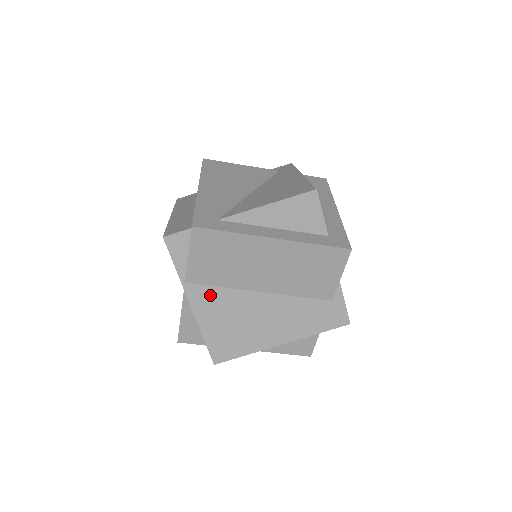
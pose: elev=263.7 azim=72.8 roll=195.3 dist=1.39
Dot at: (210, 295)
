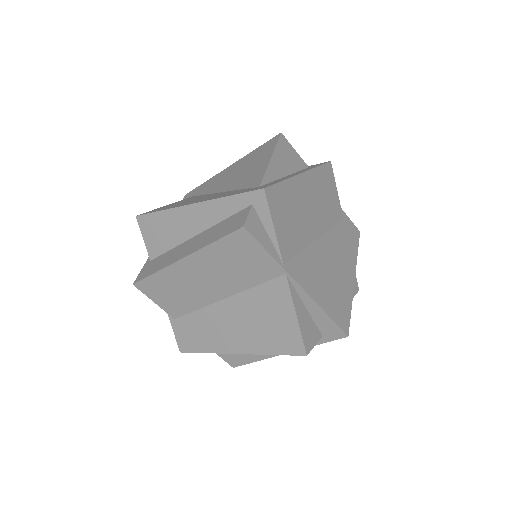
Dot at: (302, 265)
